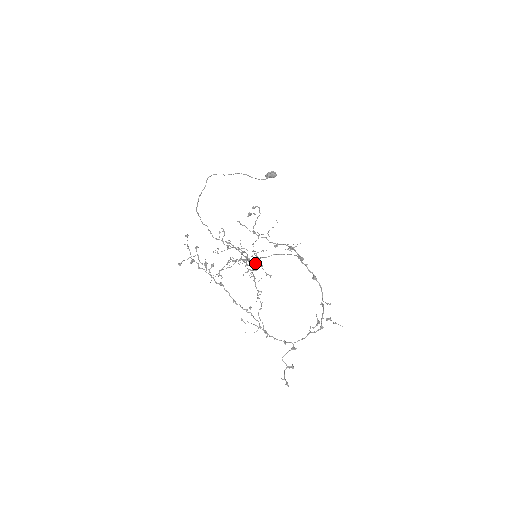
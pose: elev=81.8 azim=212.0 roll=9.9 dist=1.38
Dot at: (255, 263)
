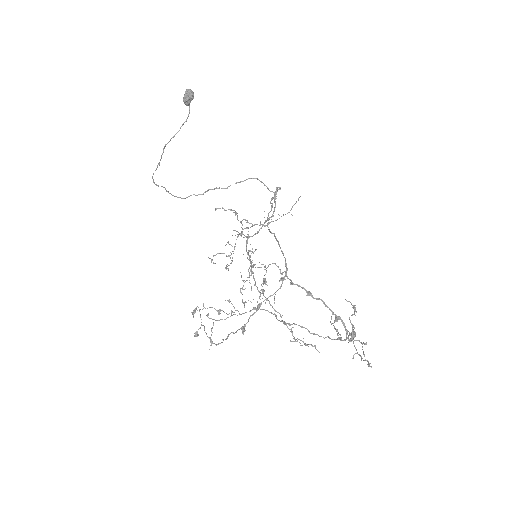
Dot at: (274, 195)
